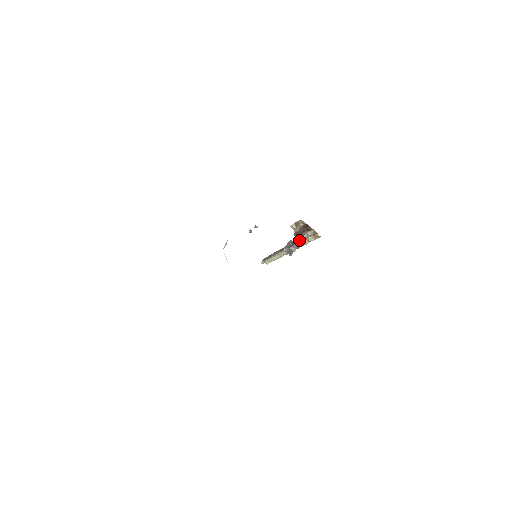
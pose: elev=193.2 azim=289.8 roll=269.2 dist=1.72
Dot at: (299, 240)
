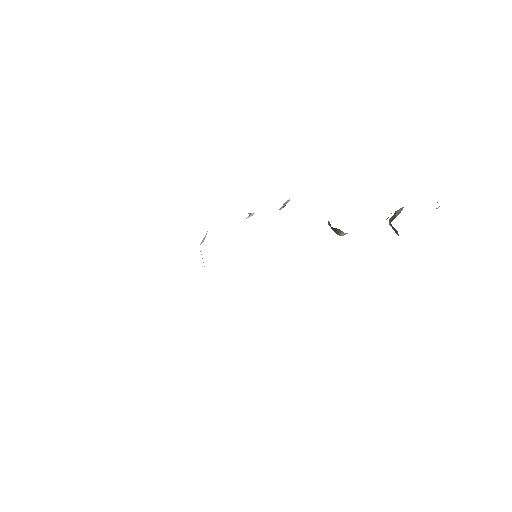
Dot at: occluded
